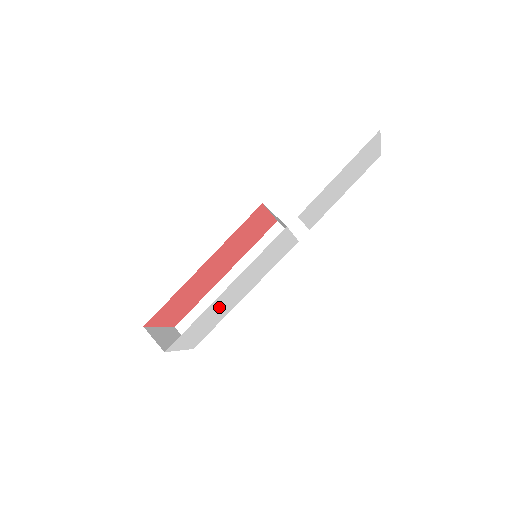
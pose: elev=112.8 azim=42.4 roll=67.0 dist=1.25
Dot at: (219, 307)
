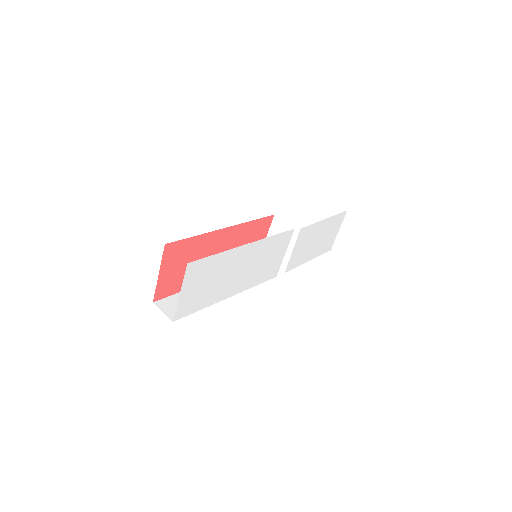
Dot at: (227, 271)
